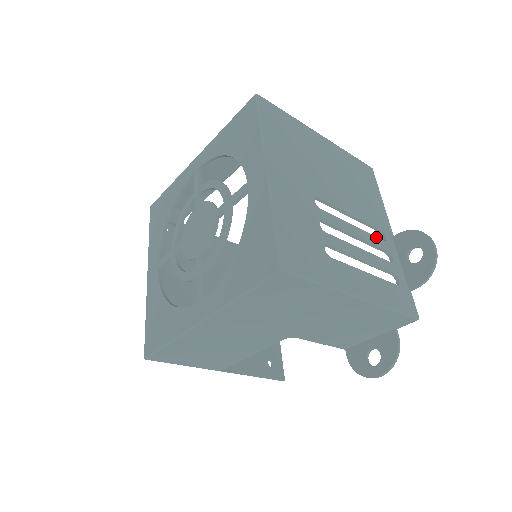
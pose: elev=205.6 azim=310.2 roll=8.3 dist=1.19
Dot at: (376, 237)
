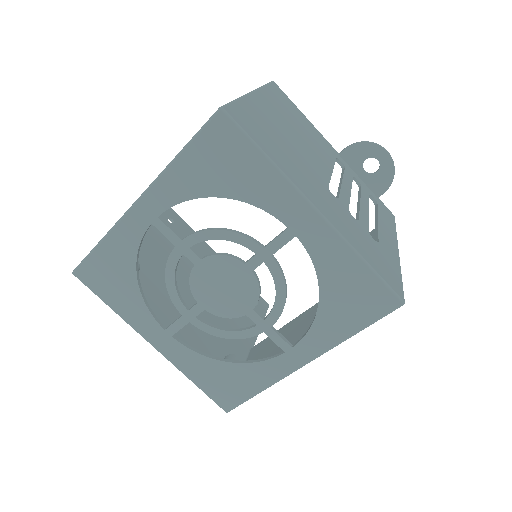
Dot at: (344, 172)
